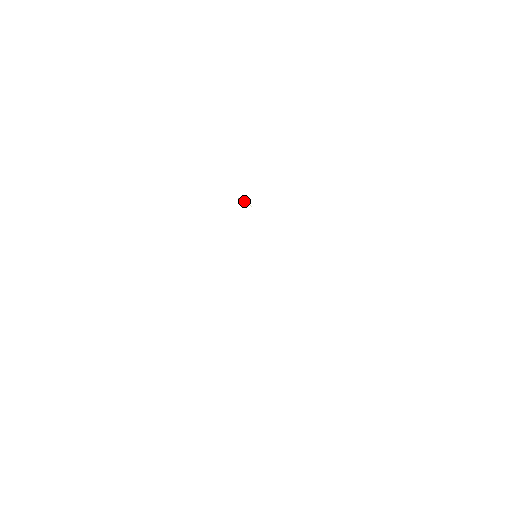
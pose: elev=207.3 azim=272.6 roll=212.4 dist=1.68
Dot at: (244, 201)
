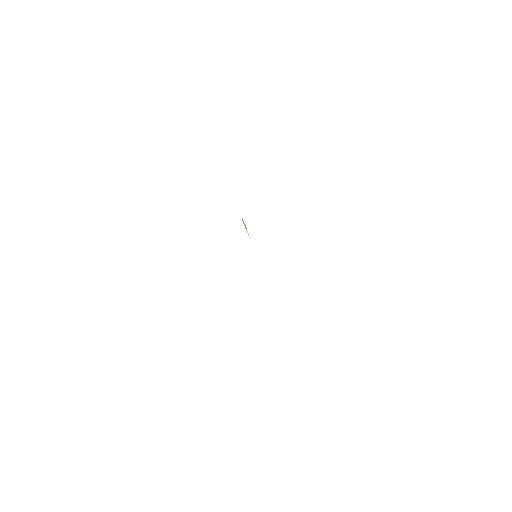
Dot at: occluded
